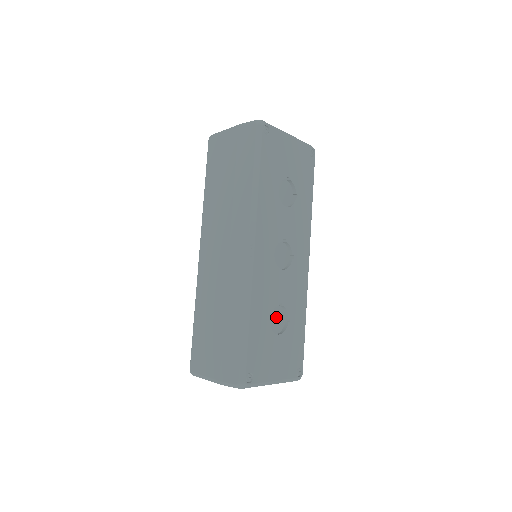
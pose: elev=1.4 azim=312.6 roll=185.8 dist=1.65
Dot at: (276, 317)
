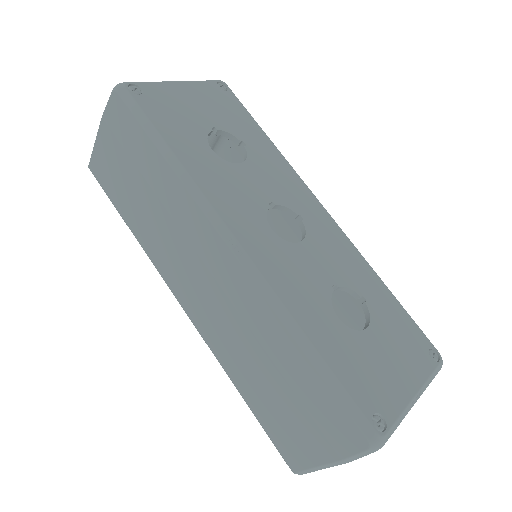
Dot at: (344, 311)
